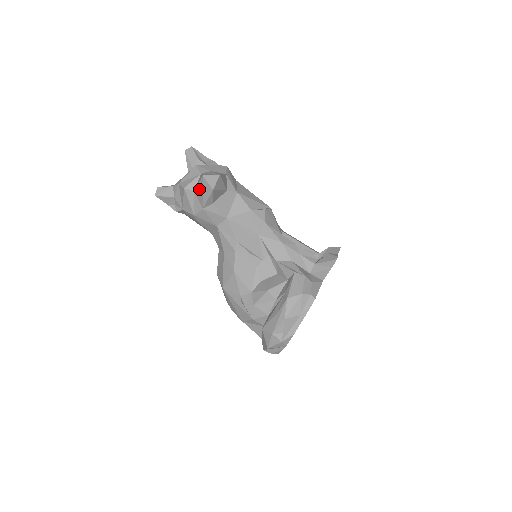
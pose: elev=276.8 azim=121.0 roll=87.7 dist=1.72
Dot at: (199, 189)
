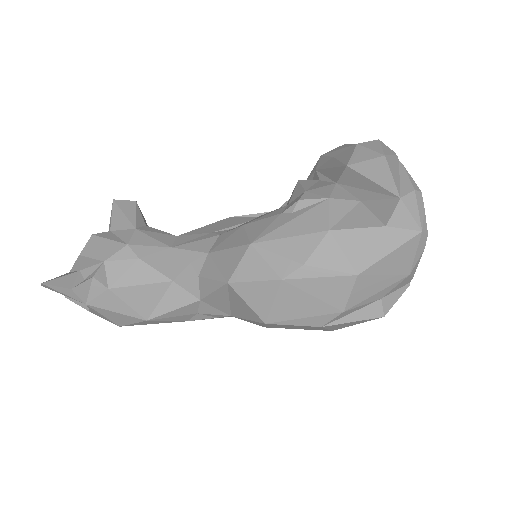
Dot at: (116, 218)
